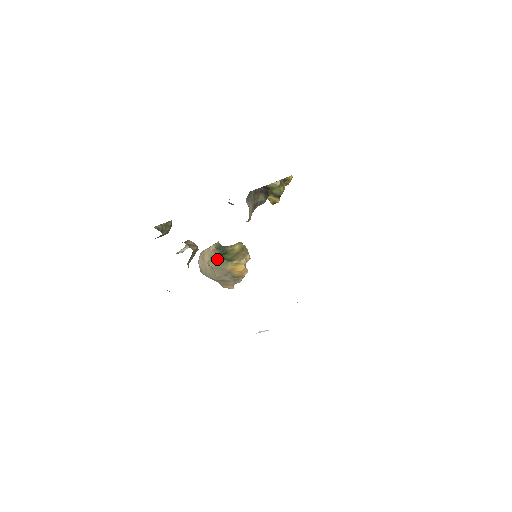
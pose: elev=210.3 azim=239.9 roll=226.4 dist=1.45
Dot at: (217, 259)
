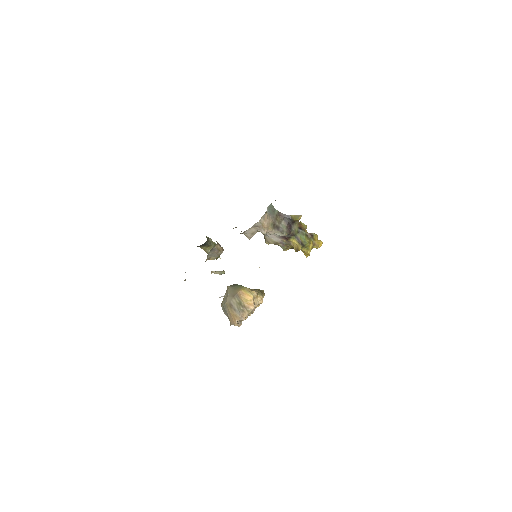
Dot at: (236, 284)
